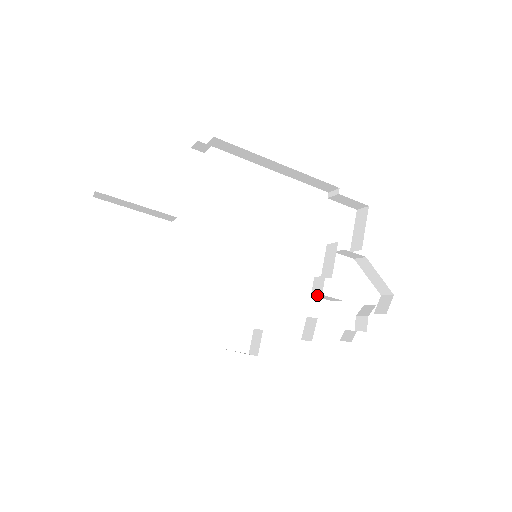
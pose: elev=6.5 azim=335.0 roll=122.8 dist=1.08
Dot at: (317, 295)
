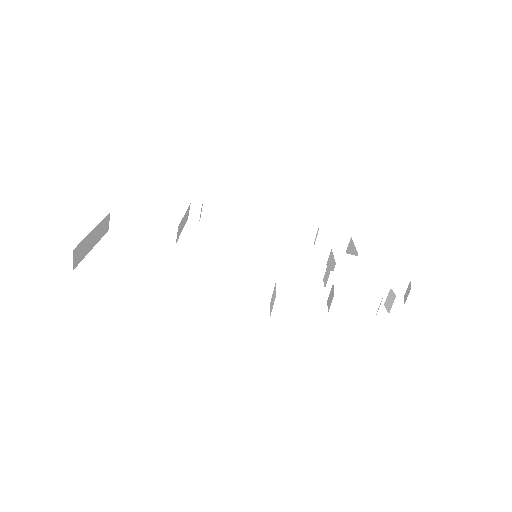
Dot at: (329, 281)
